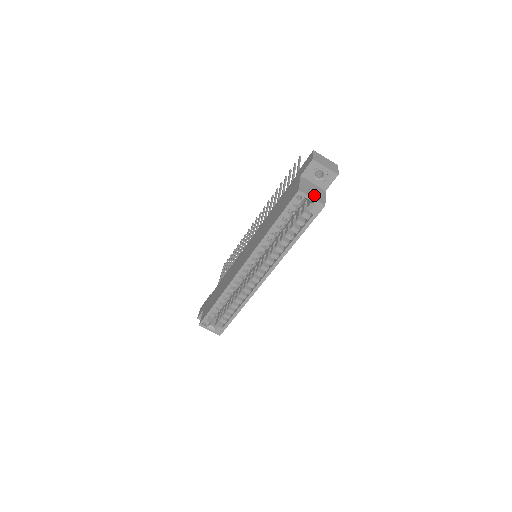
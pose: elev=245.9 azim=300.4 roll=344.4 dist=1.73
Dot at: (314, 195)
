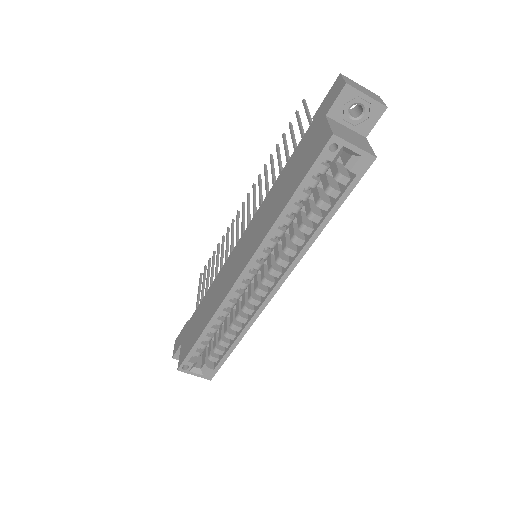
Dot at: (356, 142)
